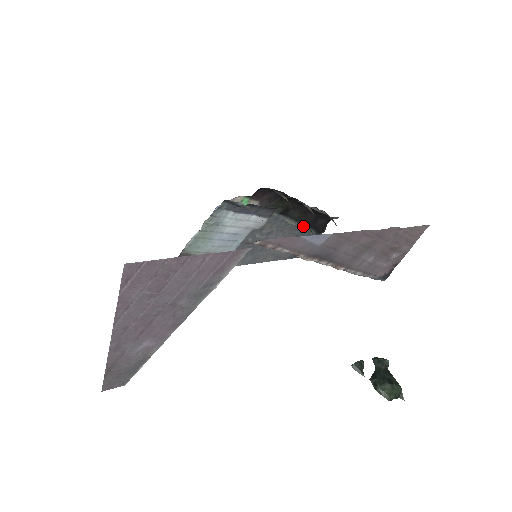
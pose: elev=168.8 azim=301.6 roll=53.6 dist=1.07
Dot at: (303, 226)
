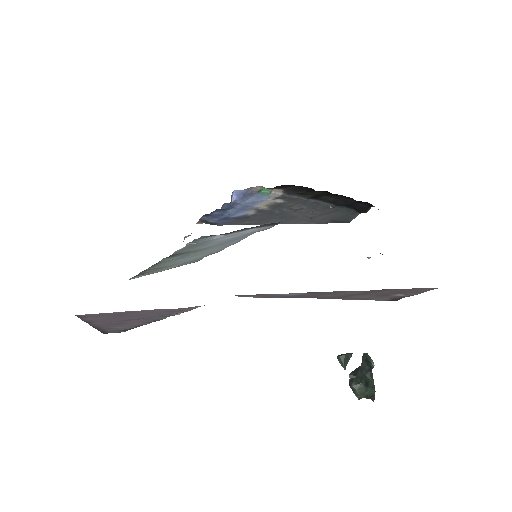
Dot at: (340, 206)
